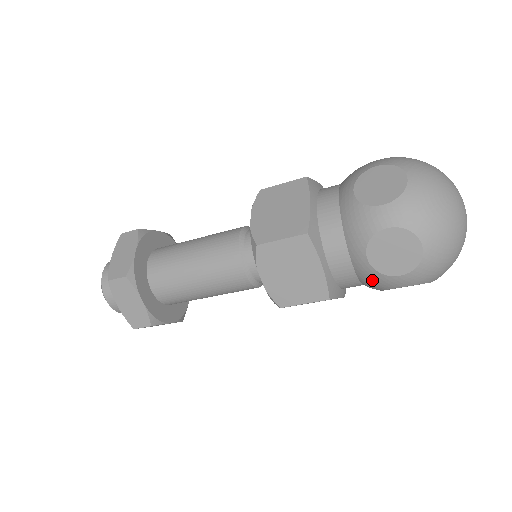
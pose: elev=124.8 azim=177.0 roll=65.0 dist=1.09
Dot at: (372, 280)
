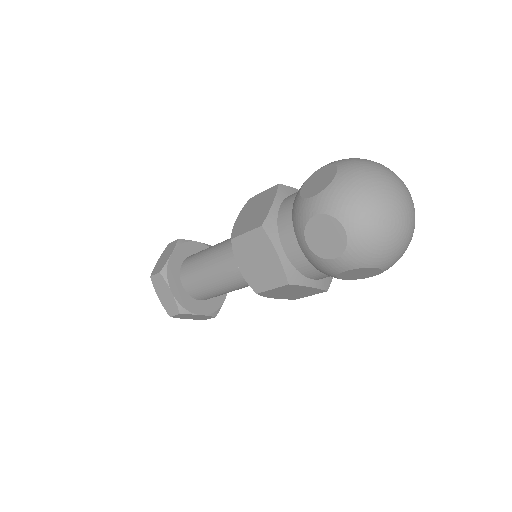
Dot at: occluded
